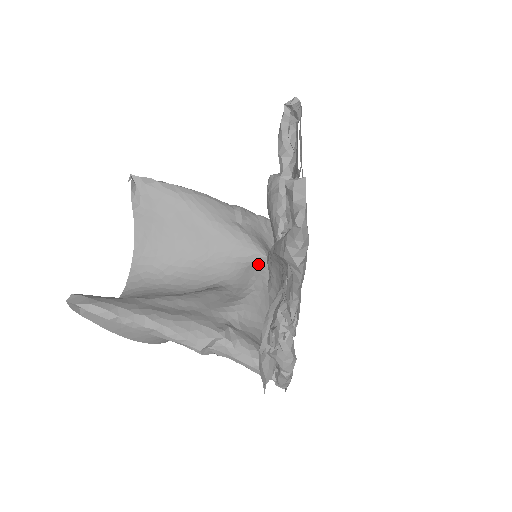
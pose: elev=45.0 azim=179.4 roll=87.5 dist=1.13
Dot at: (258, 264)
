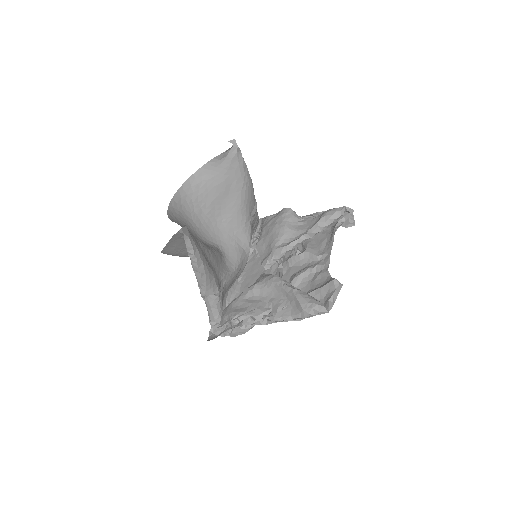
Dot at: (244, 251)
